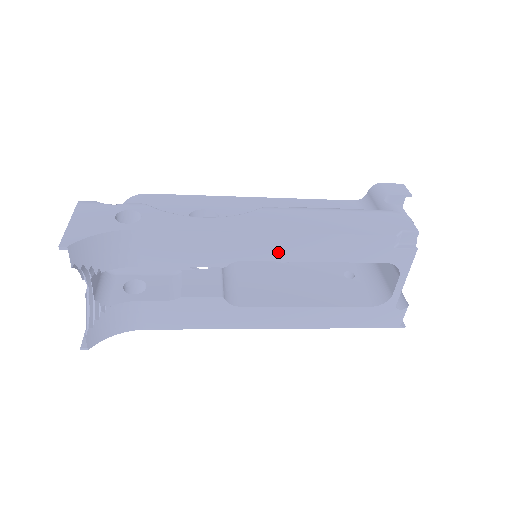
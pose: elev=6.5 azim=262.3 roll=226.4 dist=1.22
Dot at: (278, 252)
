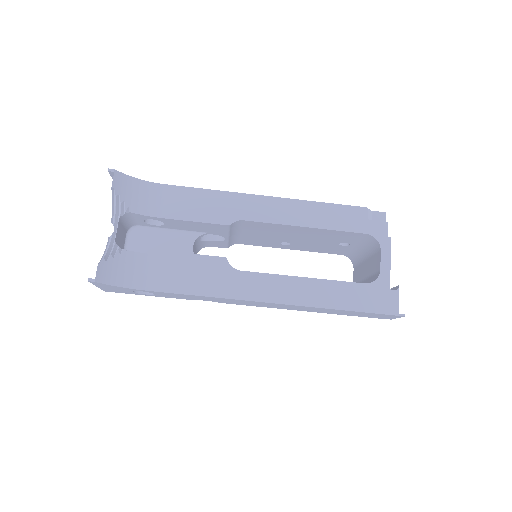
Dot at: (273, 215)
